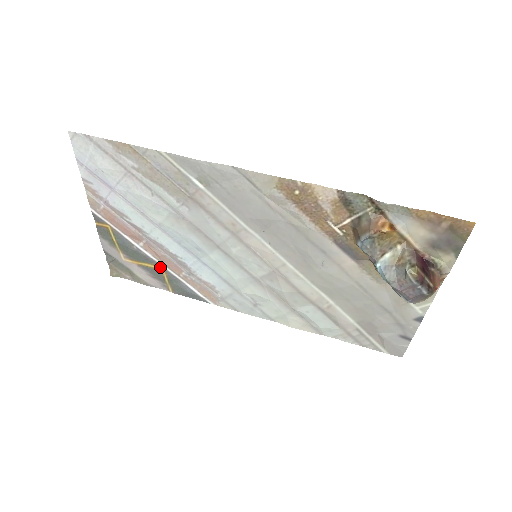
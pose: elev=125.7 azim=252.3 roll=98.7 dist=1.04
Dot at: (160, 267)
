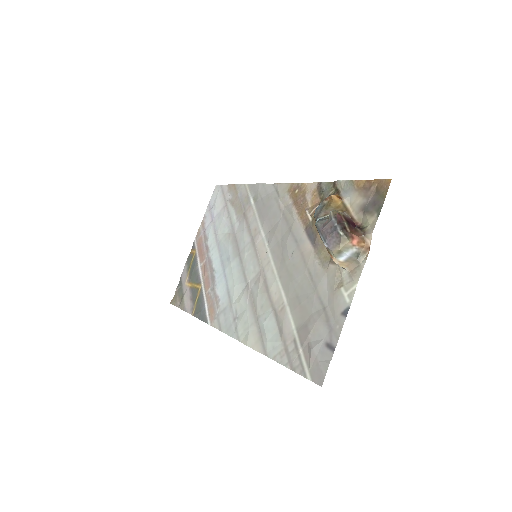
Dot at: (200, 286)
